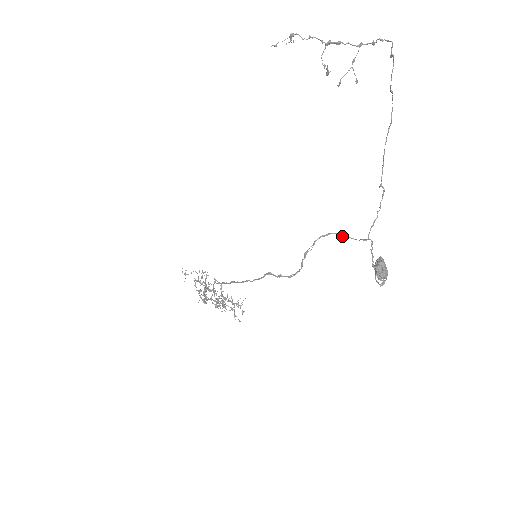
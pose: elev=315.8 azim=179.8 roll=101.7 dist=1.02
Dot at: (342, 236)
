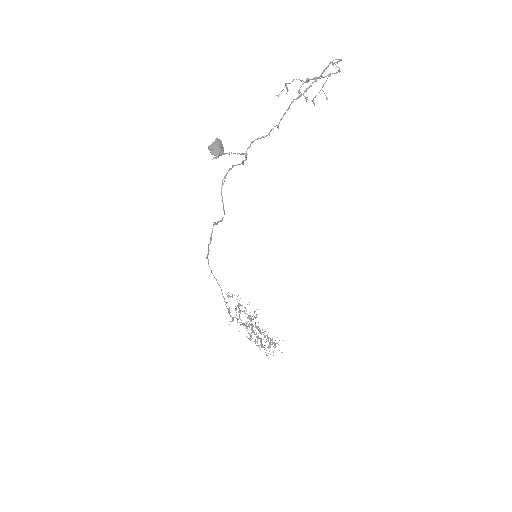
Dot at: occluded
